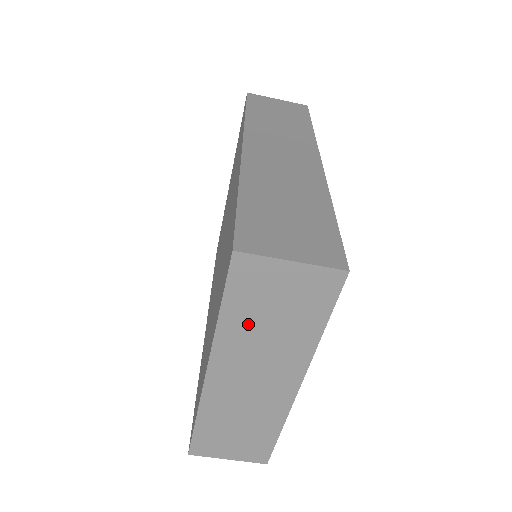
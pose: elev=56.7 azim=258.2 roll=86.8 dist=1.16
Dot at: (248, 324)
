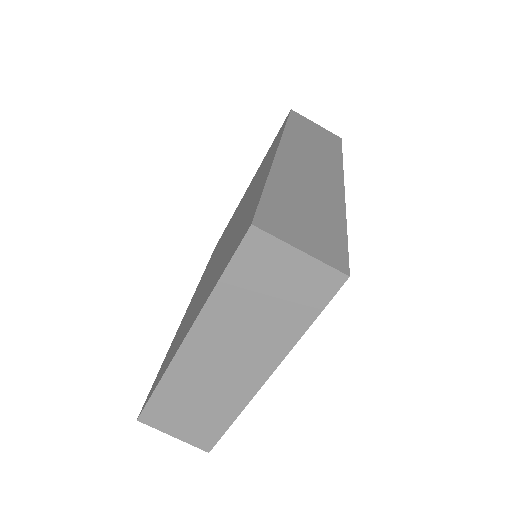
Dot at: (241, 301)
